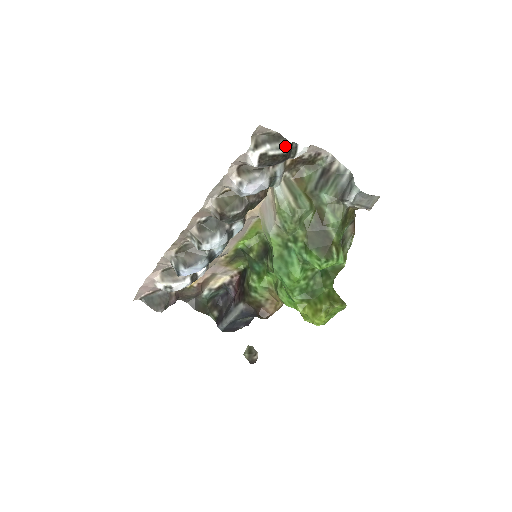
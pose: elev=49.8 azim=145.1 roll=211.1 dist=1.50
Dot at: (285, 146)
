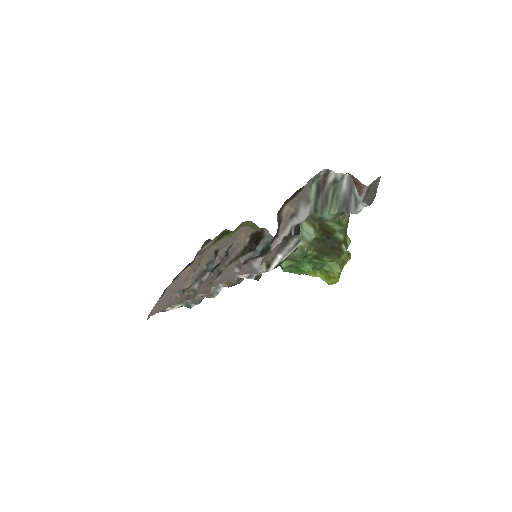
Dot at: (296, 243)
